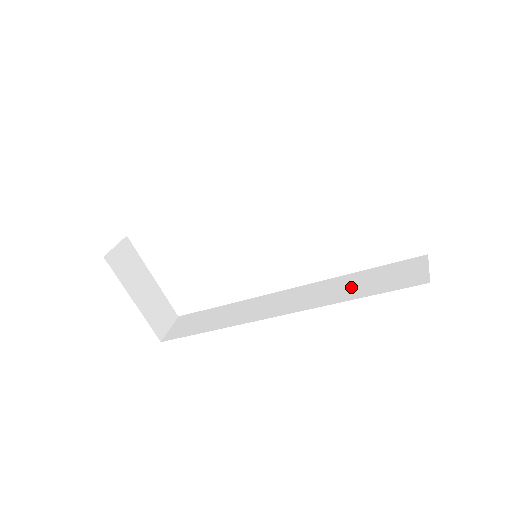
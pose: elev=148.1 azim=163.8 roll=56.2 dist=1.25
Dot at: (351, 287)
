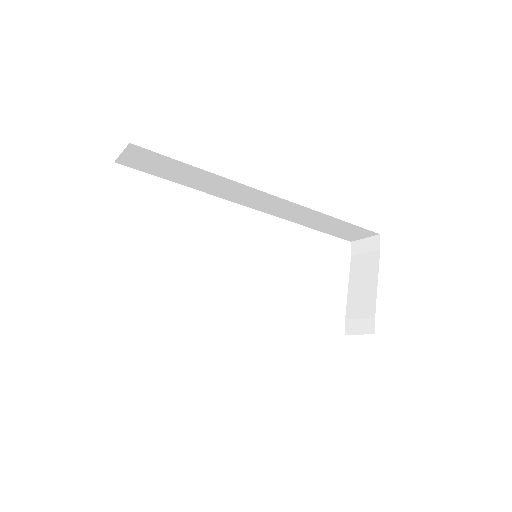
Dot at: occluded
